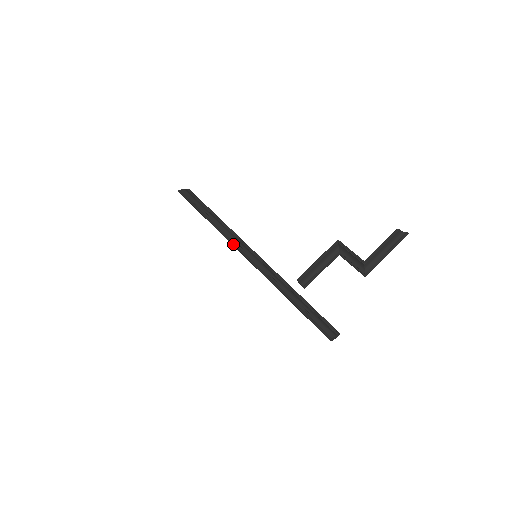
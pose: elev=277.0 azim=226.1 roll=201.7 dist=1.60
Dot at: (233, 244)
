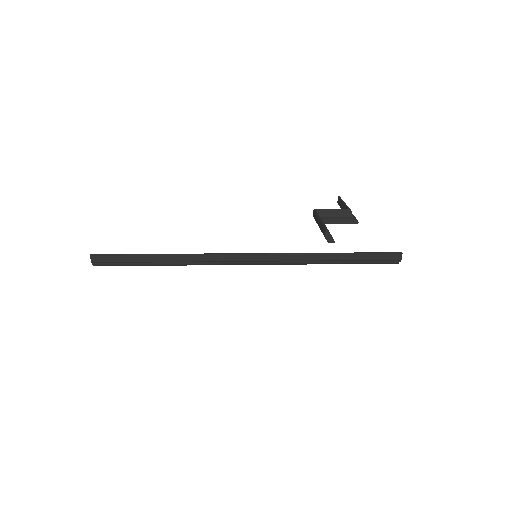
Dot at: (224, 253)
